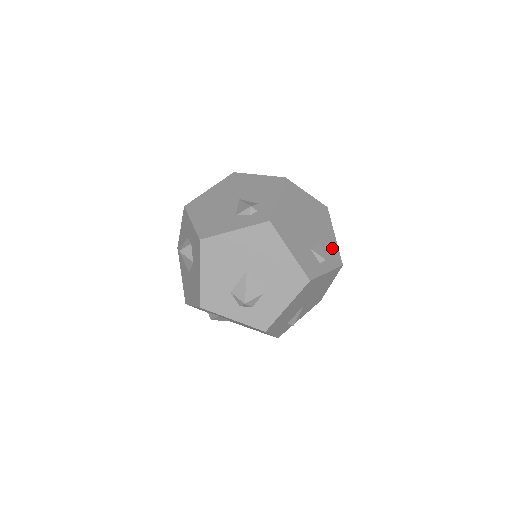
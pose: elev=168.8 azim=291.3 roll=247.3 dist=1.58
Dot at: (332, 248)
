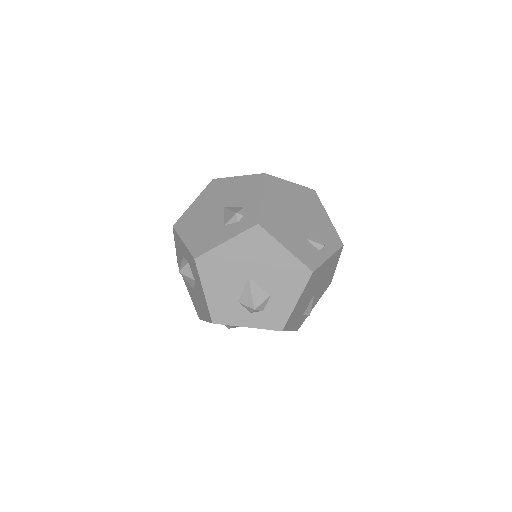
Dot at: (329, 231)
